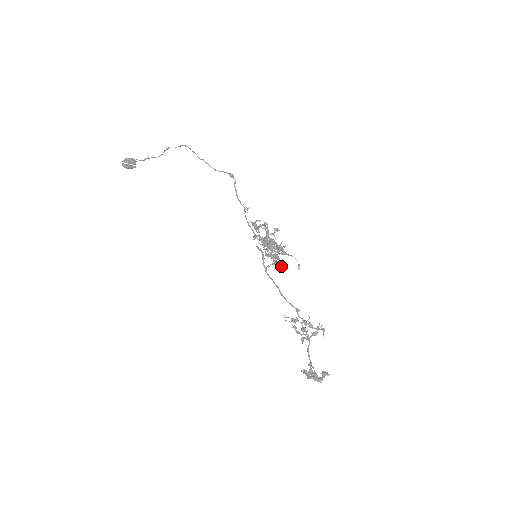
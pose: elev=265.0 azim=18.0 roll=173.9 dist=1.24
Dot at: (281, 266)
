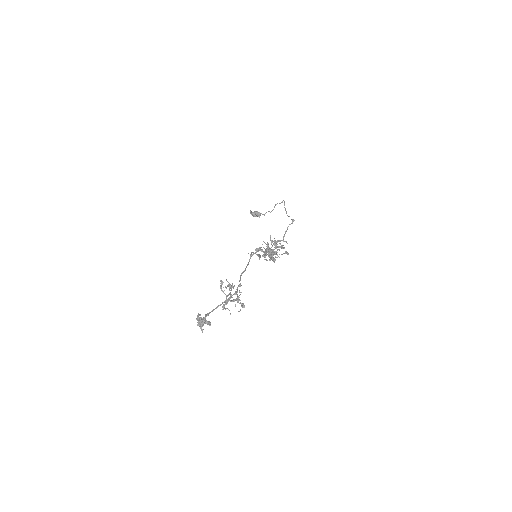
Dot at: (258, 256)
